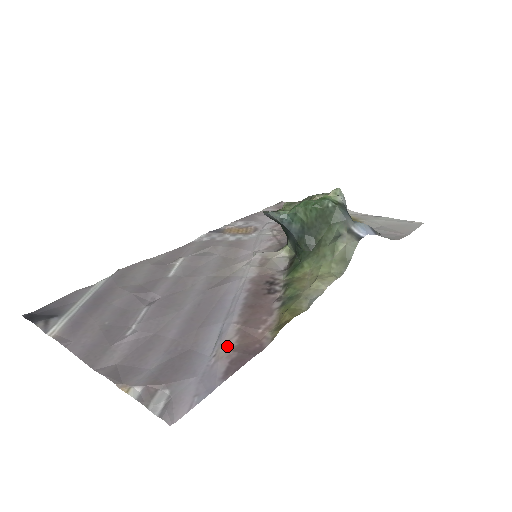
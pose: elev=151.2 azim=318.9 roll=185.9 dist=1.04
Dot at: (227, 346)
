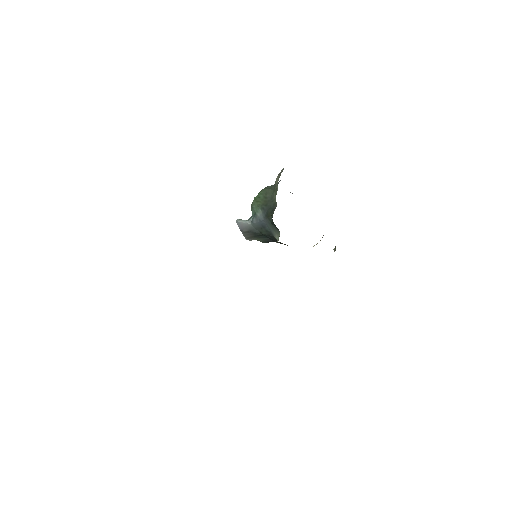
Dot at: occluded
